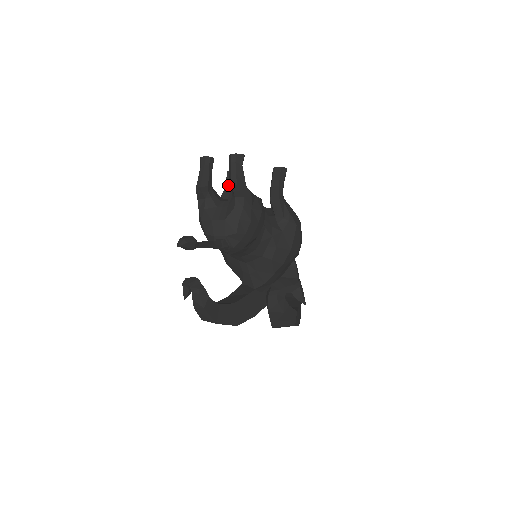
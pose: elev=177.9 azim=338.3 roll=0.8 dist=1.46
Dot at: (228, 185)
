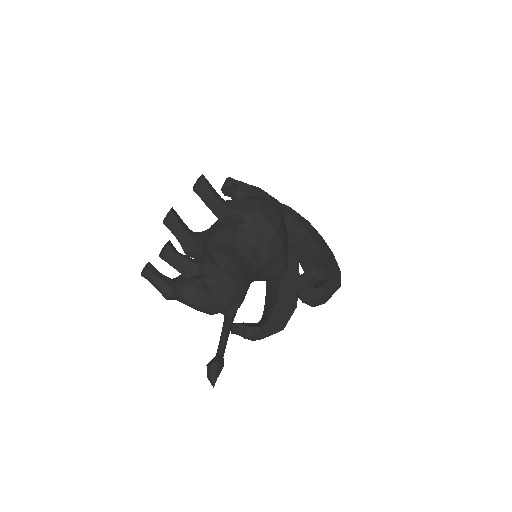
Dot at: (177, 235)
